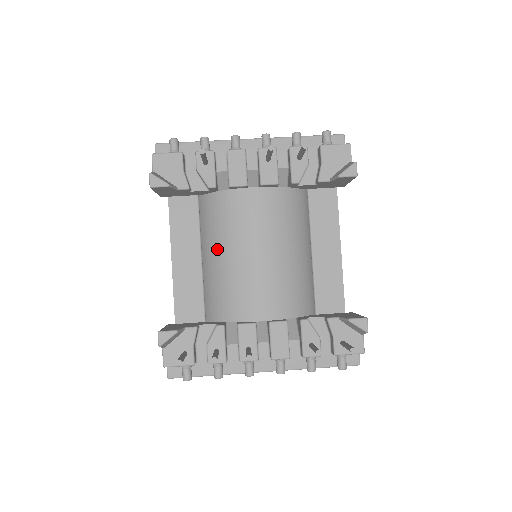
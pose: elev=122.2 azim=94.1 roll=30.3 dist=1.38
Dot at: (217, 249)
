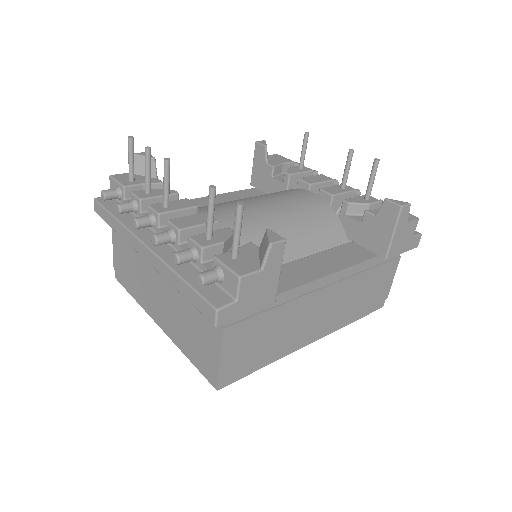
Dot at: occluded
